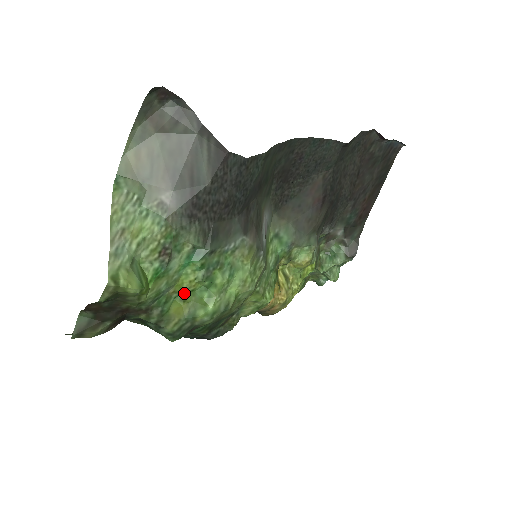
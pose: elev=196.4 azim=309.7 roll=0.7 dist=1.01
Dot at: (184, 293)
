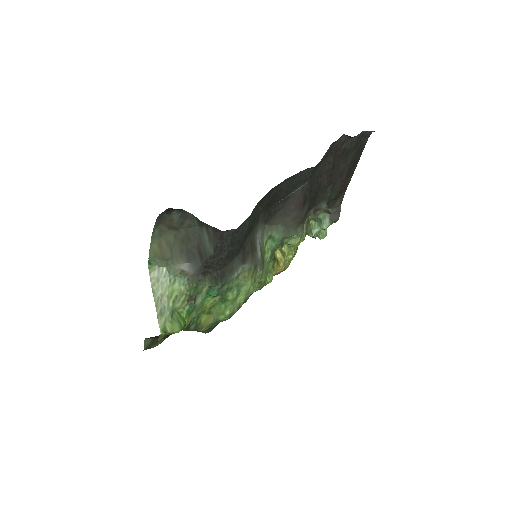
Dot at: (208, 309)
